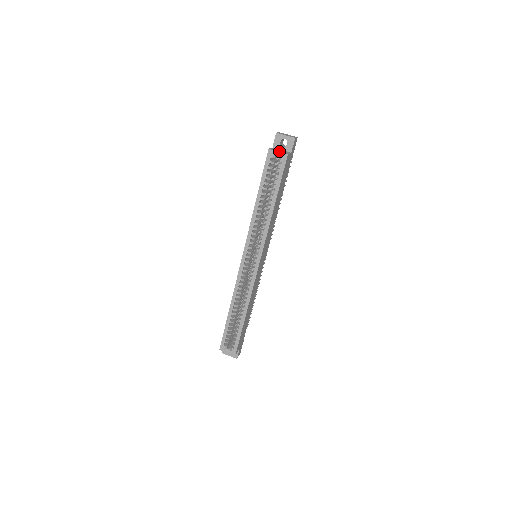
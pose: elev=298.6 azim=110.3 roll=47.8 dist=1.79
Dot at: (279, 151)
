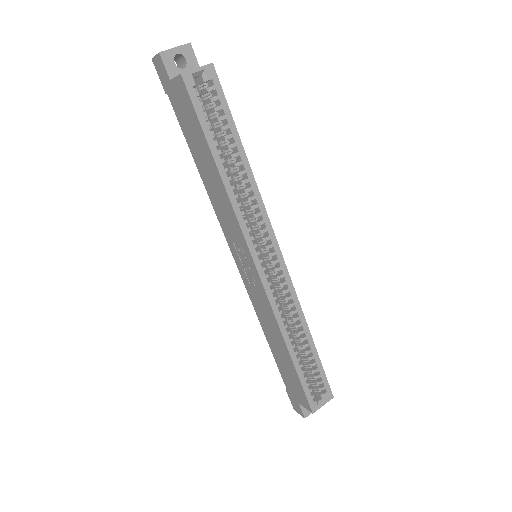
Dot at: (196, 68)
